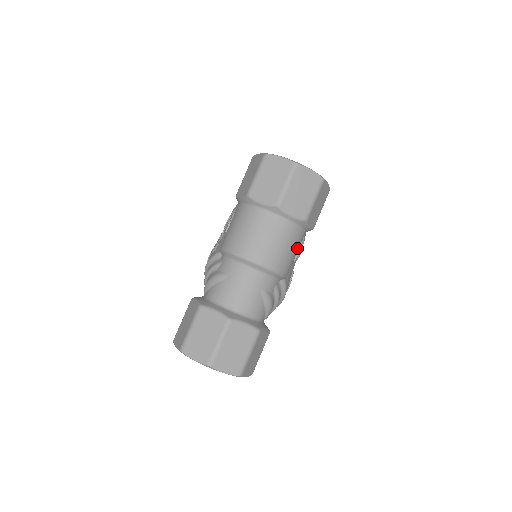
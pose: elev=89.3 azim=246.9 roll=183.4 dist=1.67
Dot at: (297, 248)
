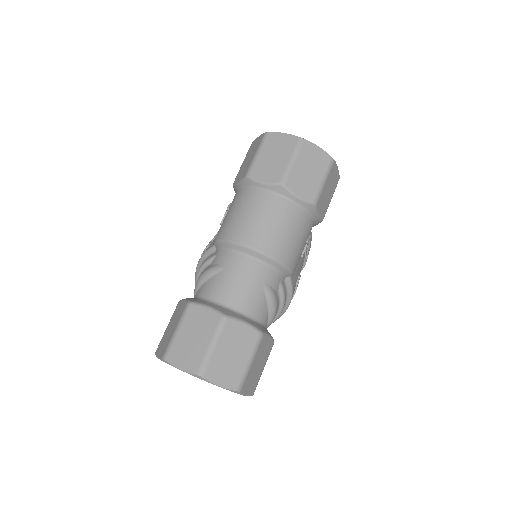
Dot at: (305, 239)
